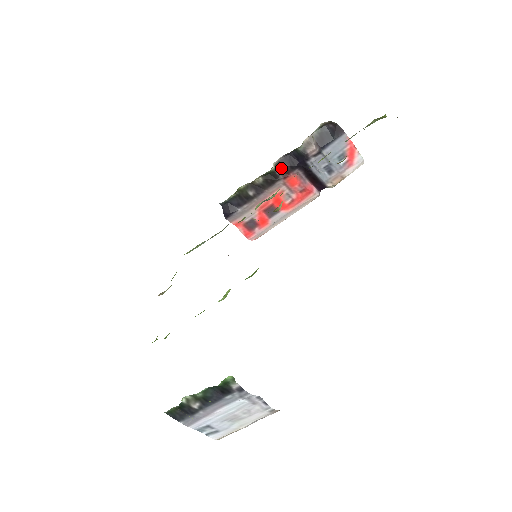
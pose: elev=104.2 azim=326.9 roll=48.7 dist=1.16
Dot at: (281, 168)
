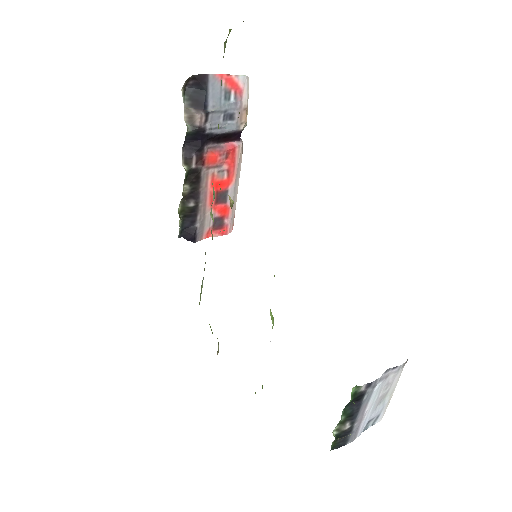
Dot at: (192, 161)
